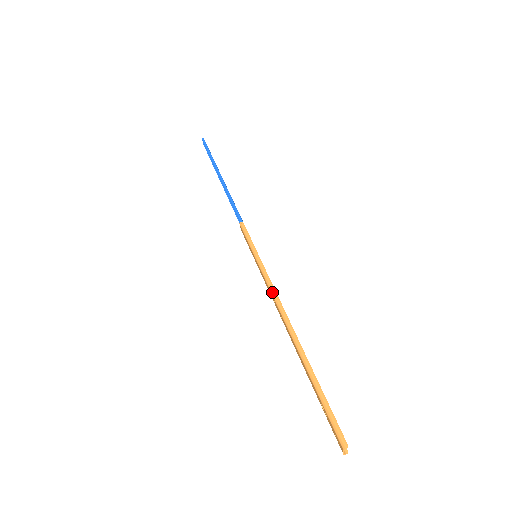
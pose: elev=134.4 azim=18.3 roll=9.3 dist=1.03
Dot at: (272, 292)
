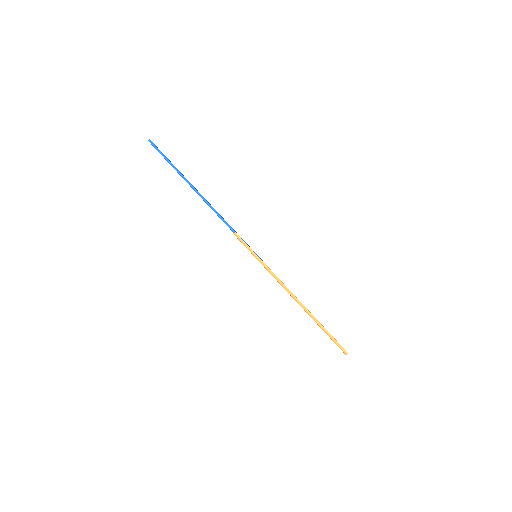
Dot at: (280, 284)
